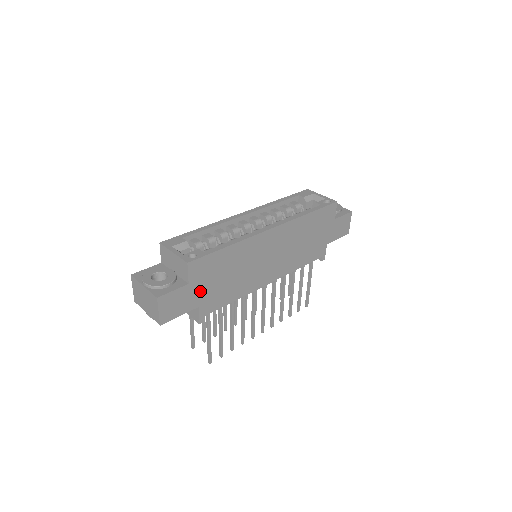
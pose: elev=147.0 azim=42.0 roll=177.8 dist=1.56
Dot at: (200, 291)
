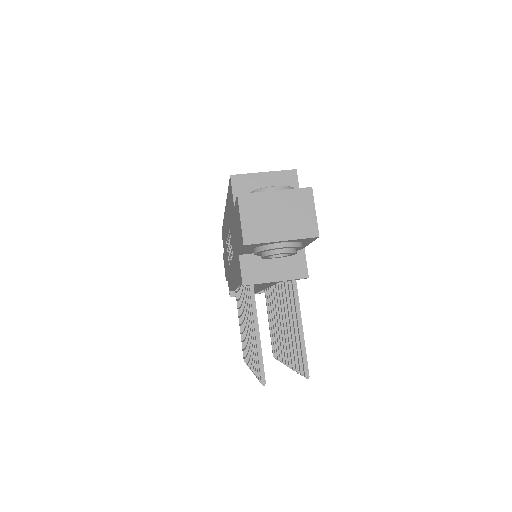
Dot at: occluded
